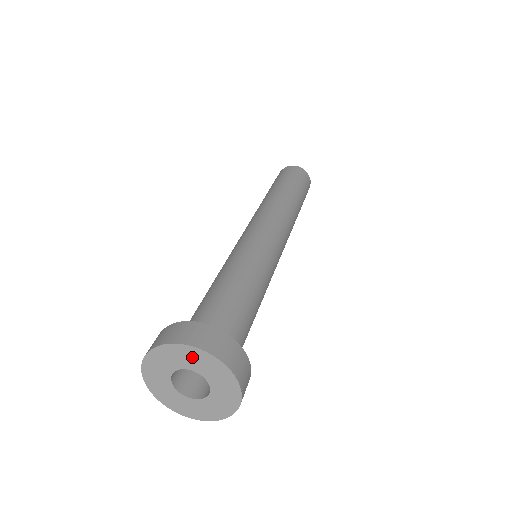
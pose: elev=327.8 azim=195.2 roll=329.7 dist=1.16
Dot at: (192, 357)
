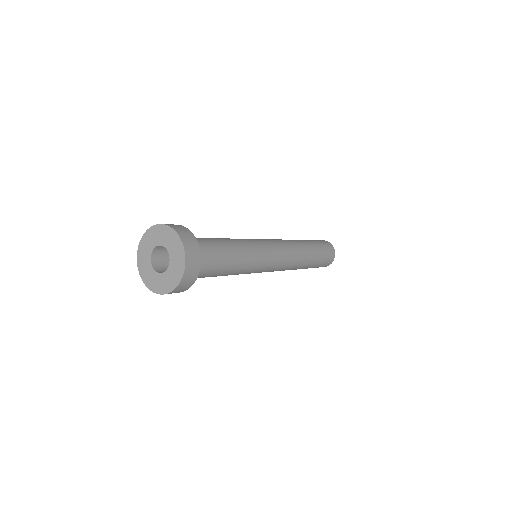
Dot at: (156, 234)
